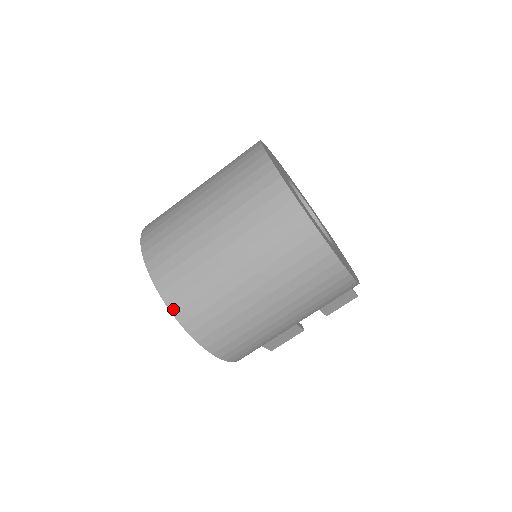
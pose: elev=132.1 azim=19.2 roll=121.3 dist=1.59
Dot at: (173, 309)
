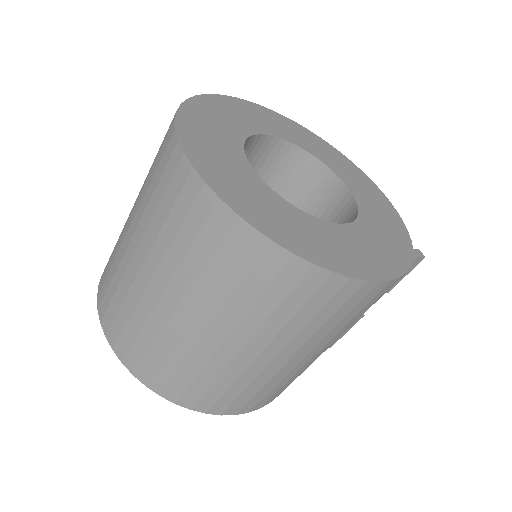
Dot at: (156, 389)
